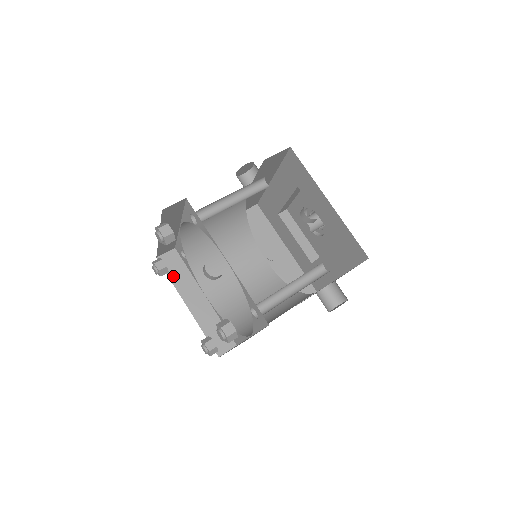
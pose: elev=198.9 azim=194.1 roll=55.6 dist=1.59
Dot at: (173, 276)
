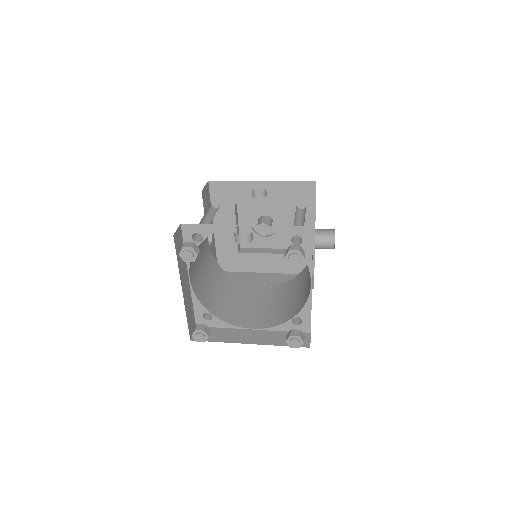
Dot at: (216, 339)
